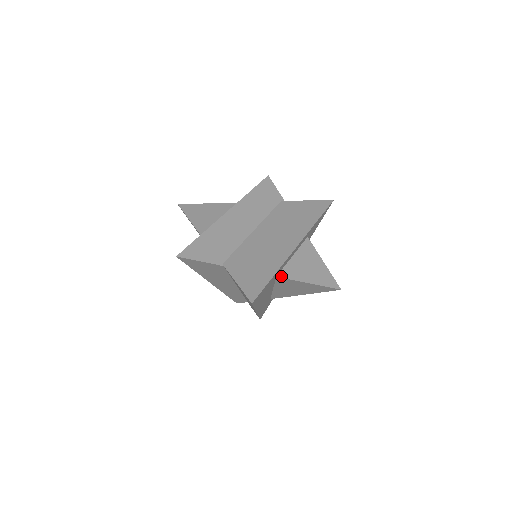
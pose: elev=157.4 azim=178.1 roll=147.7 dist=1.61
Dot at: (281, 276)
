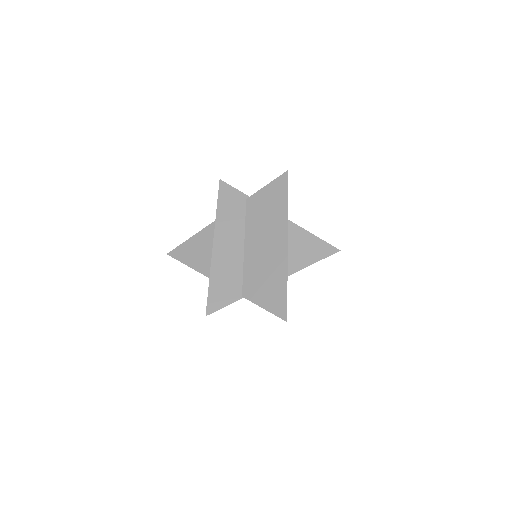
Dot at: (290, 273)
